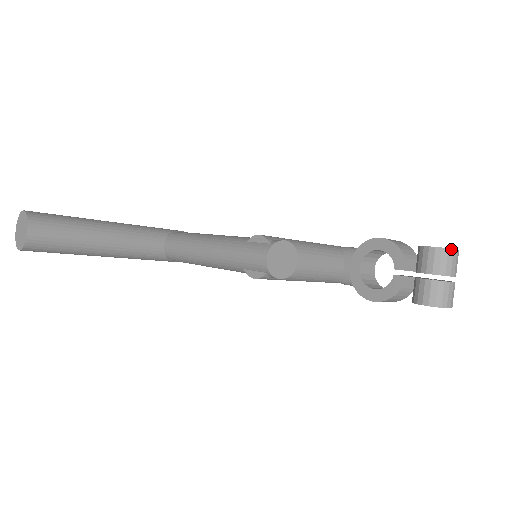
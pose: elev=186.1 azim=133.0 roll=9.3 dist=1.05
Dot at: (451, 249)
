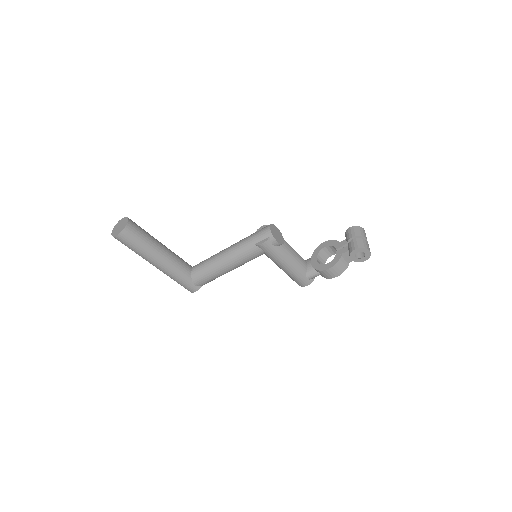
Dot at: (361, 227)
